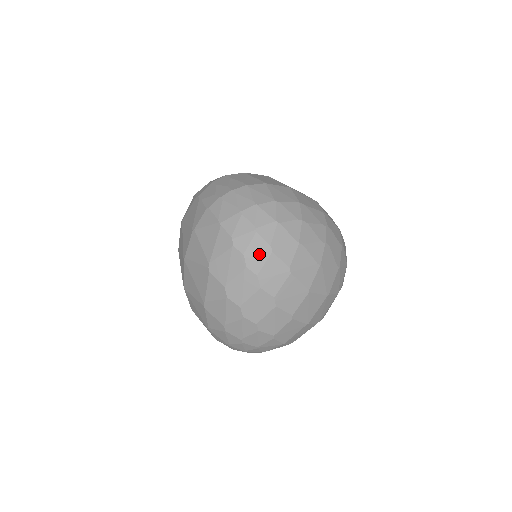
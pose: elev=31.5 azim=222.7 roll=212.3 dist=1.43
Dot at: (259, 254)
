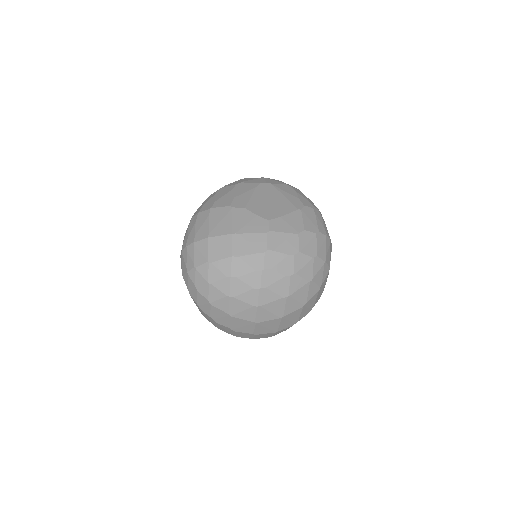
Dot at: (204, 305)
